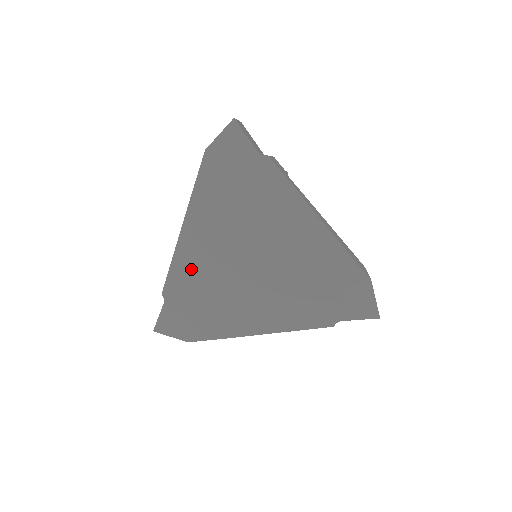
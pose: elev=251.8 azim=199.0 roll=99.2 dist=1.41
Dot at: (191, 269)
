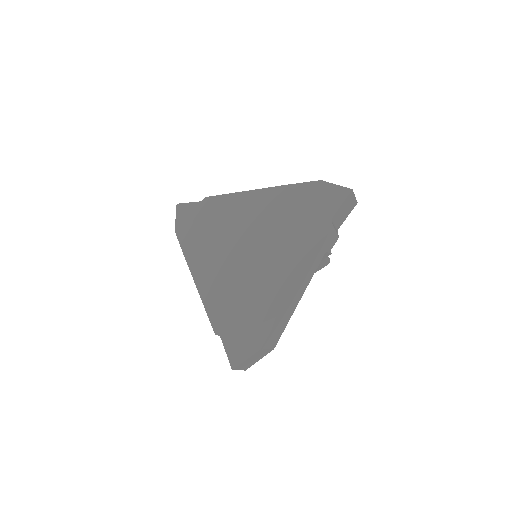
Dot at: (219, 297)
